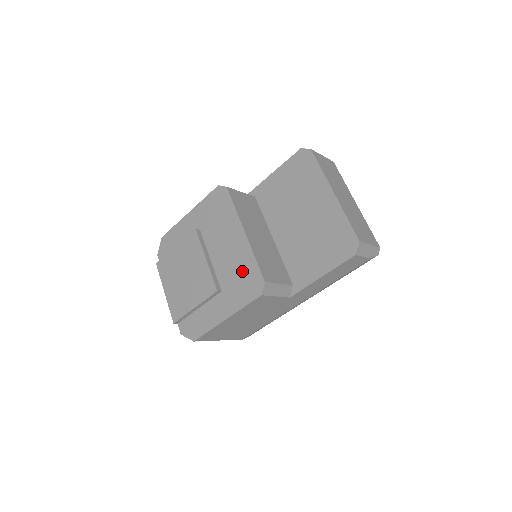
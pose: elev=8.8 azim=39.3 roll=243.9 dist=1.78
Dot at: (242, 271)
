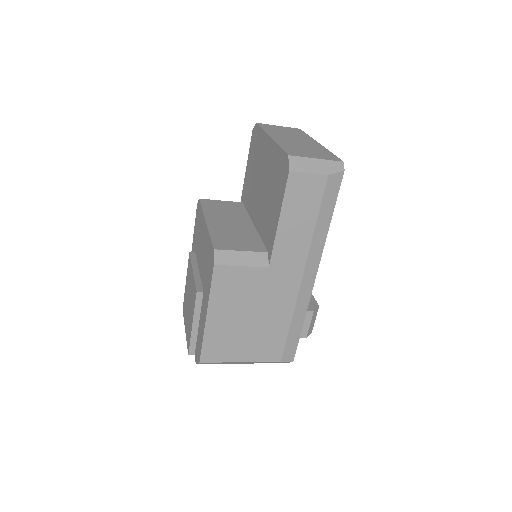
Dot at: (207, 257)
